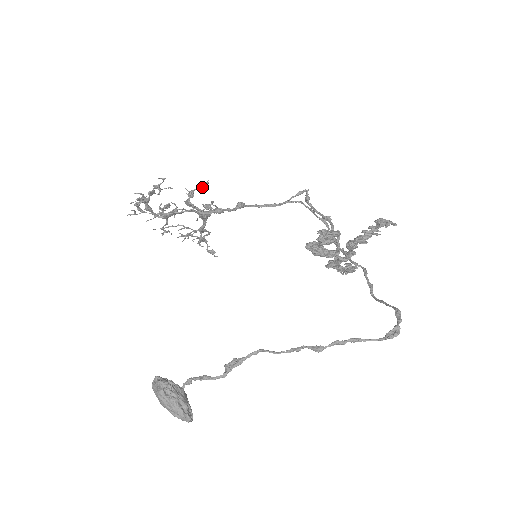
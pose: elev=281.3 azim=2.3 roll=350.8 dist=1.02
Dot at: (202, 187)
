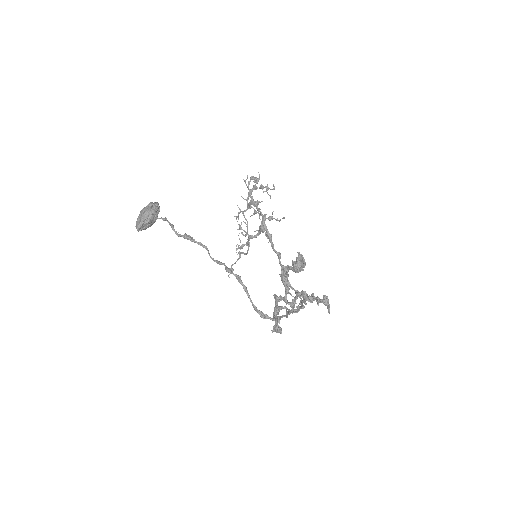
Dot at: (279, 221)
